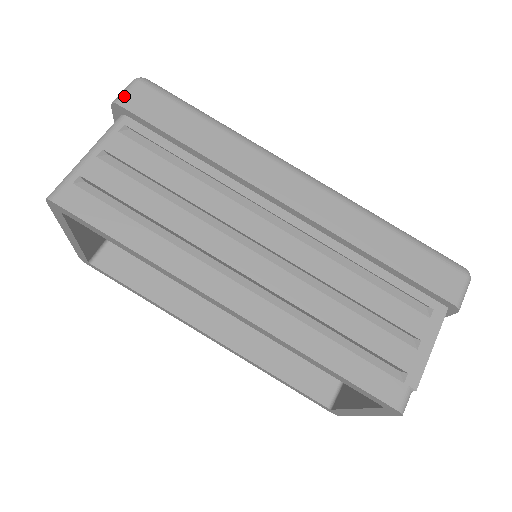
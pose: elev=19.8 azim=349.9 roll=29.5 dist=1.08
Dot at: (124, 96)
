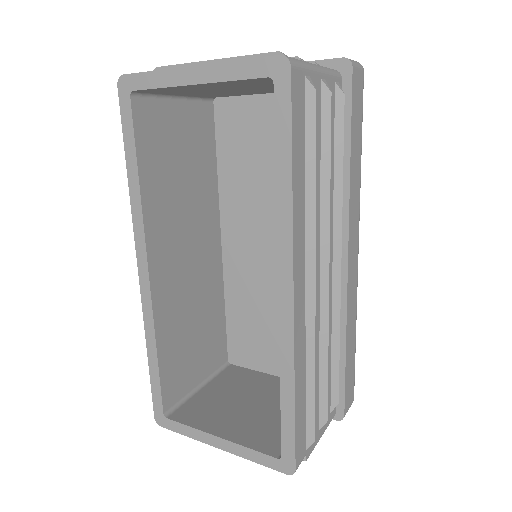
Dot at: (356, 67)
